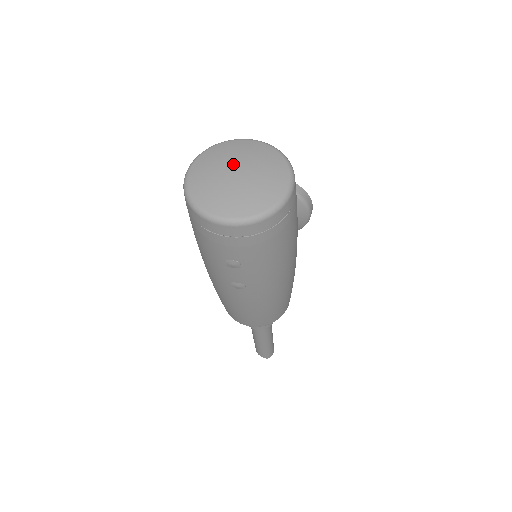
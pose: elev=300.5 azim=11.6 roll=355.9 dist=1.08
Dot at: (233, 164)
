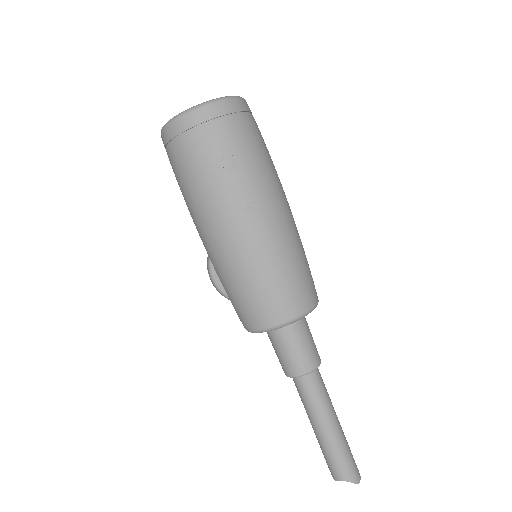
Dot at: occluded
